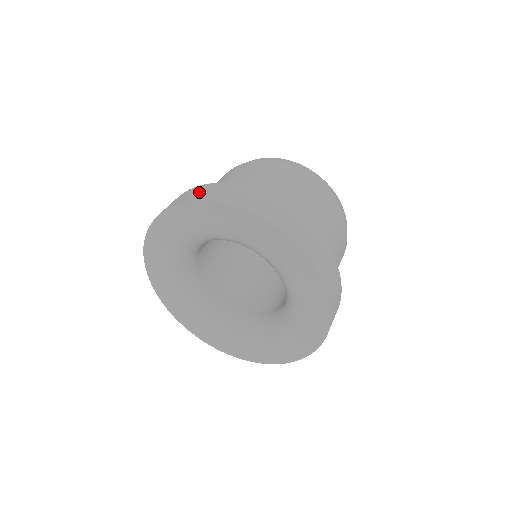
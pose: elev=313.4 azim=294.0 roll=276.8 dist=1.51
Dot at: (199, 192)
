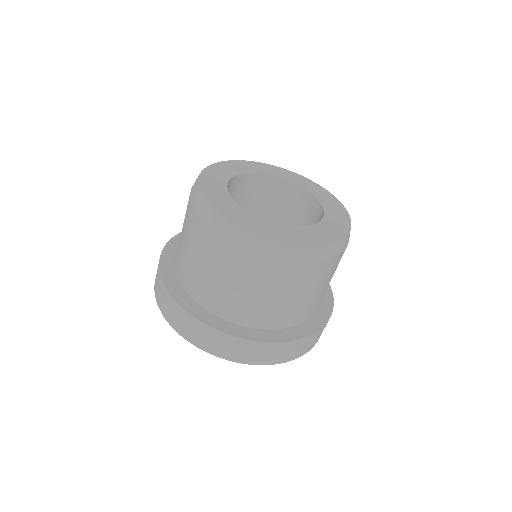
Dot at: (191, 330)
